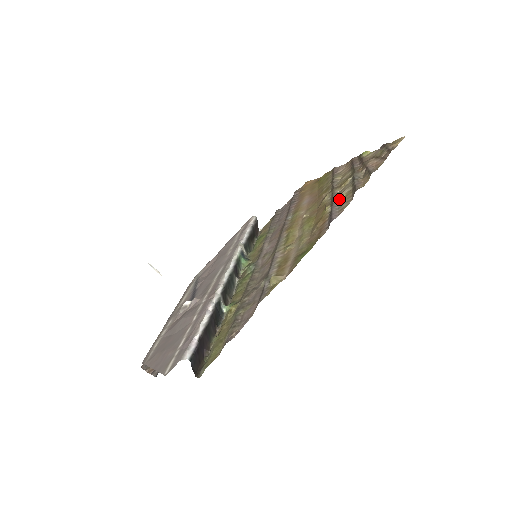
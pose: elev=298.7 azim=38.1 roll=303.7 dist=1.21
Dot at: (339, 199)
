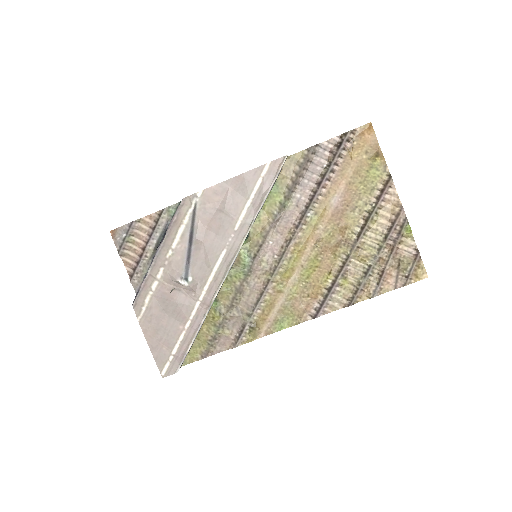
Dot at: (341, 284)
